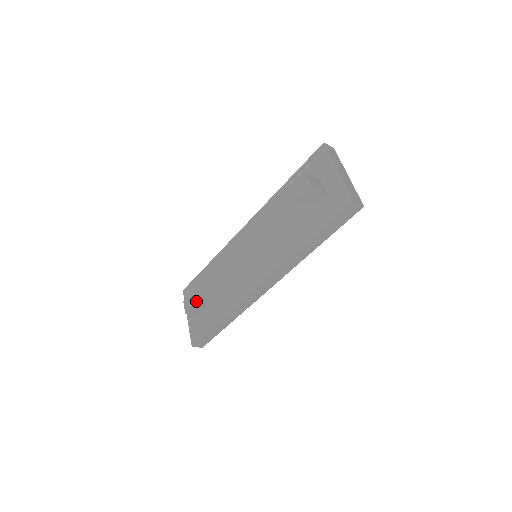
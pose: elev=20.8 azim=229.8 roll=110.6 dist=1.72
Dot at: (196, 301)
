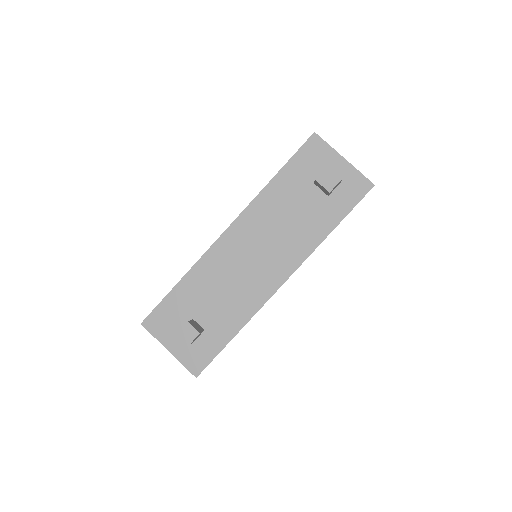
Dot at: (195, 327)
